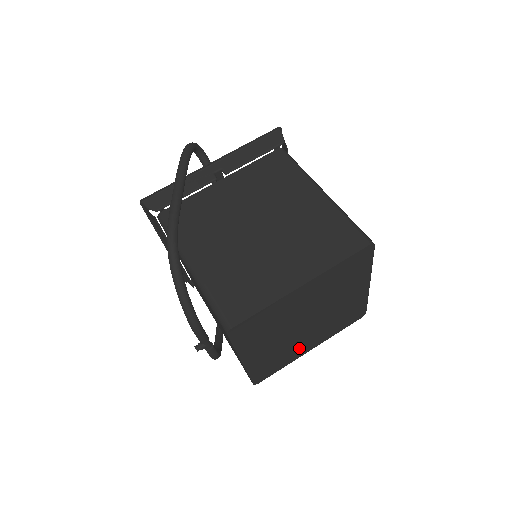
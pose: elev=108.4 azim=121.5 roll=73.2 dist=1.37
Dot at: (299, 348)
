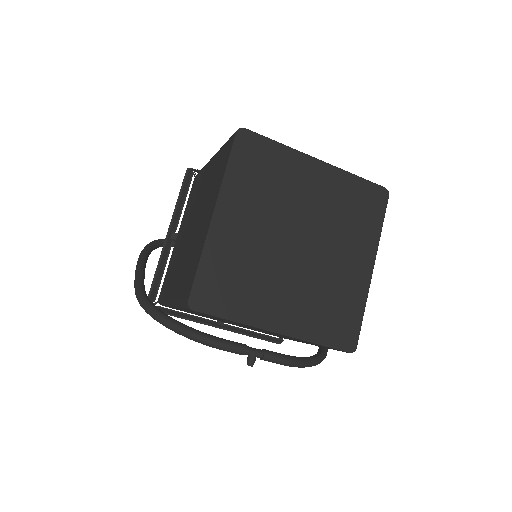
Dot at: (346, 277)
